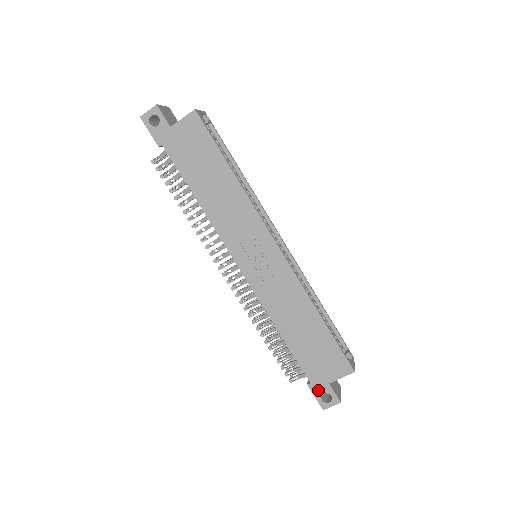
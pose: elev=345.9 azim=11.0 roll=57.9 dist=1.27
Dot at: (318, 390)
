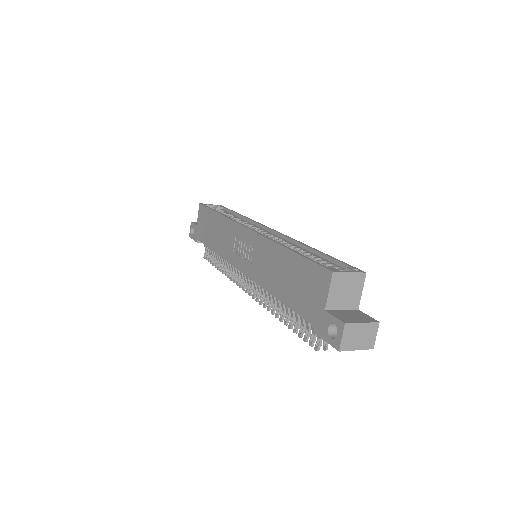
Dot at: (322, 329)
